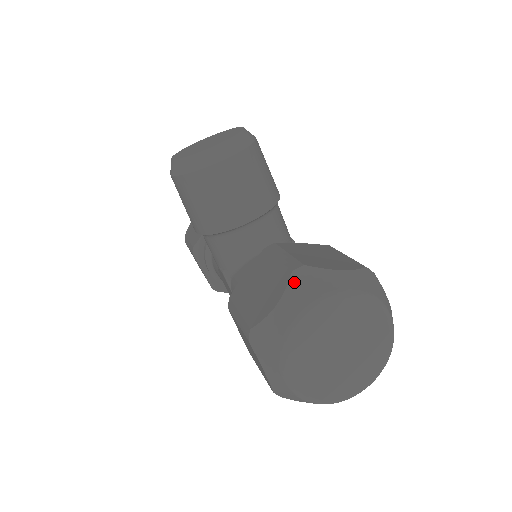
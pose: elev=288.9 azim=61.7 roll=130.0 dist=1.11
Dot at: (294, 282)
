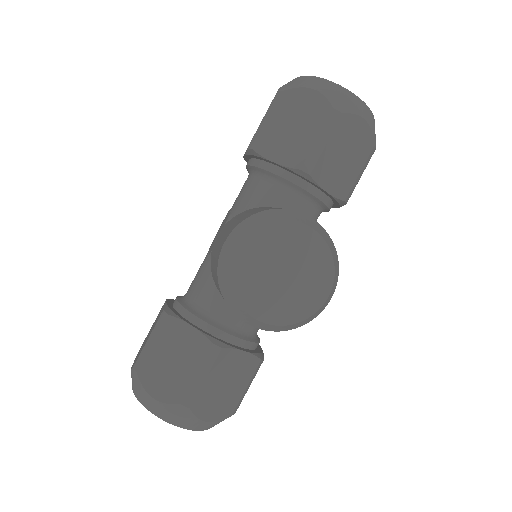
Dot at: (173, 408)
